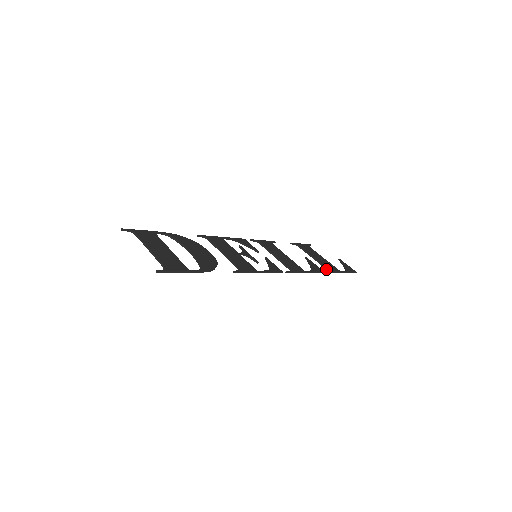
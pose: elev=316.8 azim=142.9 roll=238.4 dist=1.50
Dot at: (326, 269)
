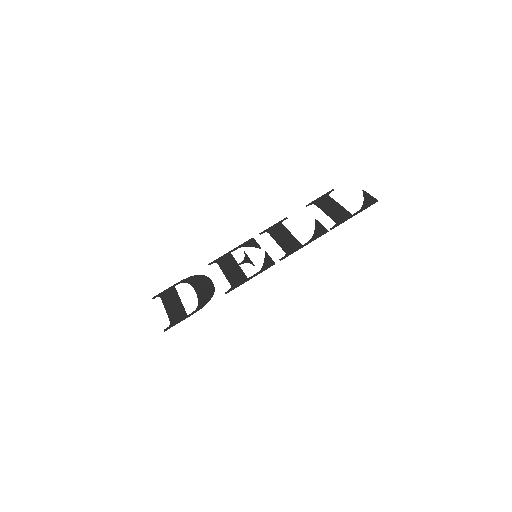
Dot at: (335, 222)
